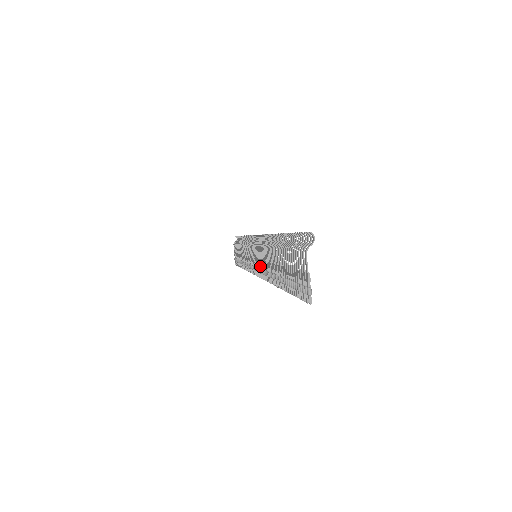
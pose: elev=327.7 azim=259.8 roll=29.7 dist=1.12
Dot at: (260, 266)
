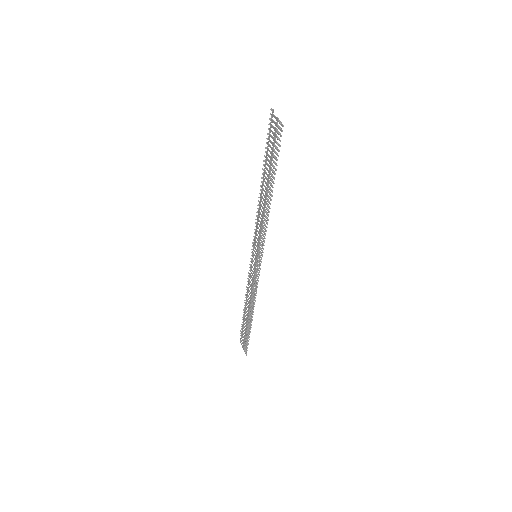
Dot at: (260, 243)
